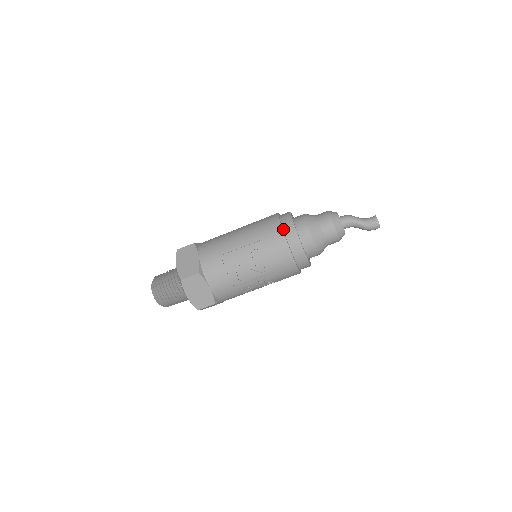
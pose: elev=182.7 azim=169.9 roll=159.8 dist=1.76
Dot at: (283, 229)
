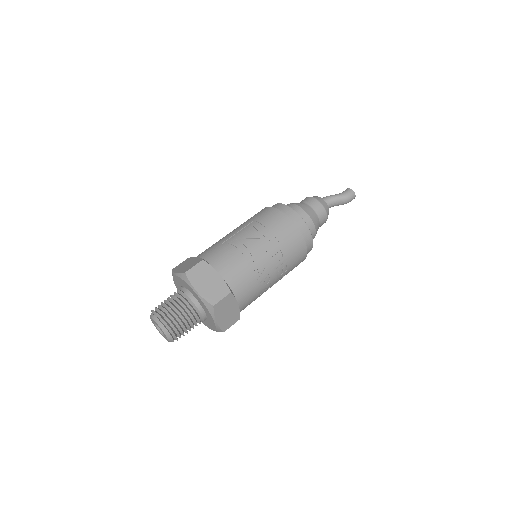
Dot at: occluded
